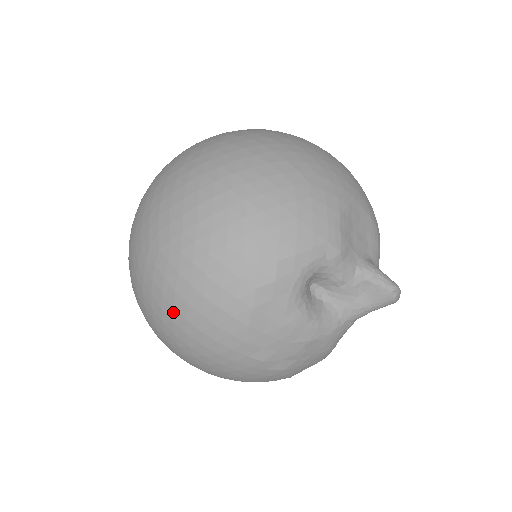
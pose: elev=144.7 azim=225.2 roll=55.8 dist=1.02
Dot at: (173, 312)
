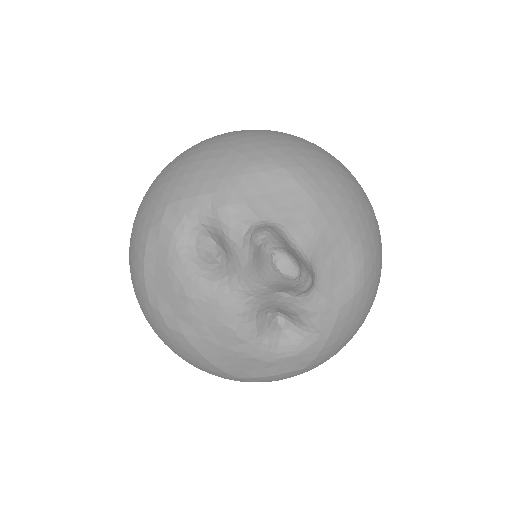
Dot at: occluded
